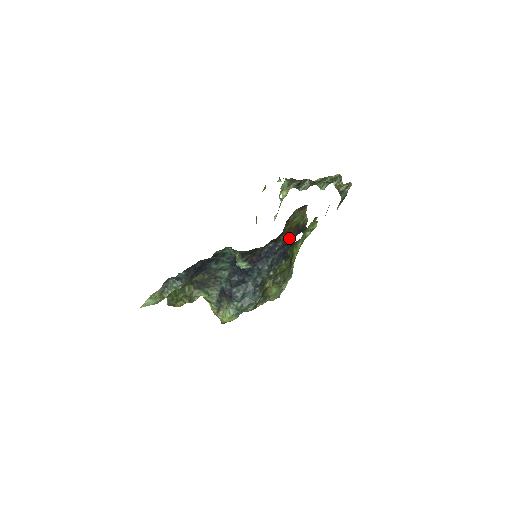
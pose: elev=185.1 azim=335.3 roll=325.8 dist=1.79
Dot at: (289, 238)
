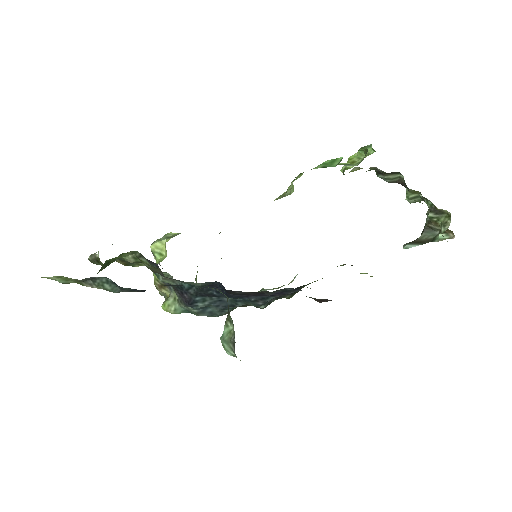
Dot at: (319, 300)
